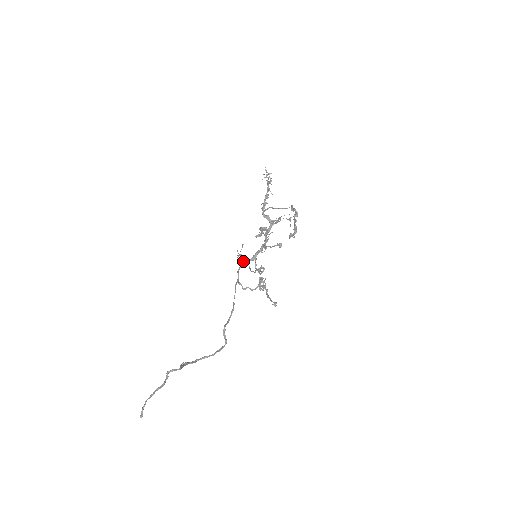
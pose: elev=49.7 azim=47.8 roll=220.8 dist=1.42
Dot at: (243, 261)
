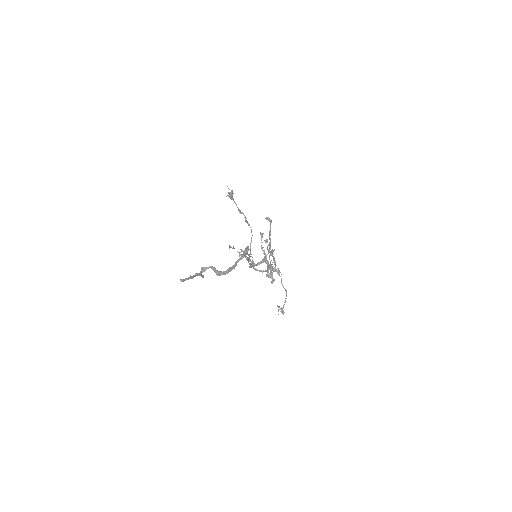
Dot at: occluded
